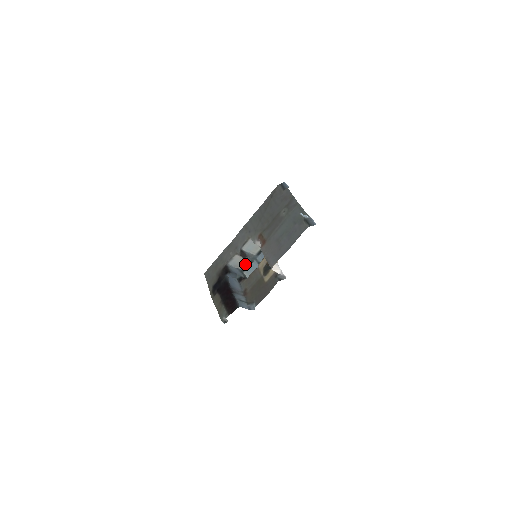
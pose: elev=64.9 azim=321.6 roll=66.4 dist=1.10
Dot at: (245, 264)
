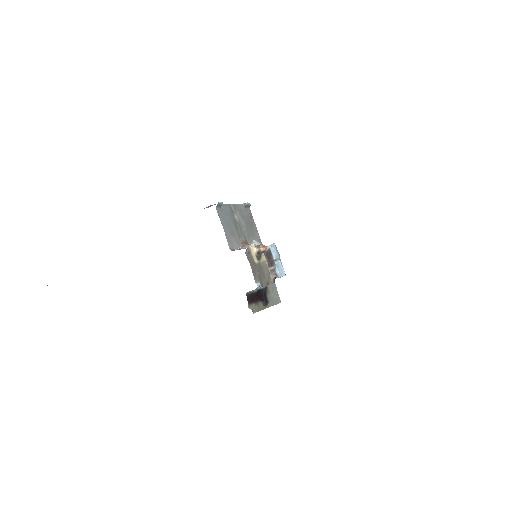
Dot at: occluded
